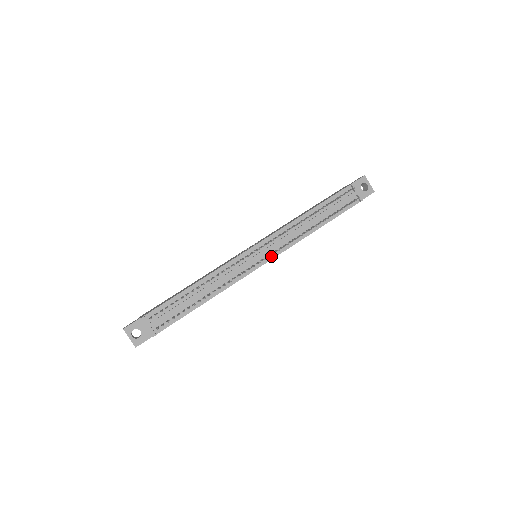
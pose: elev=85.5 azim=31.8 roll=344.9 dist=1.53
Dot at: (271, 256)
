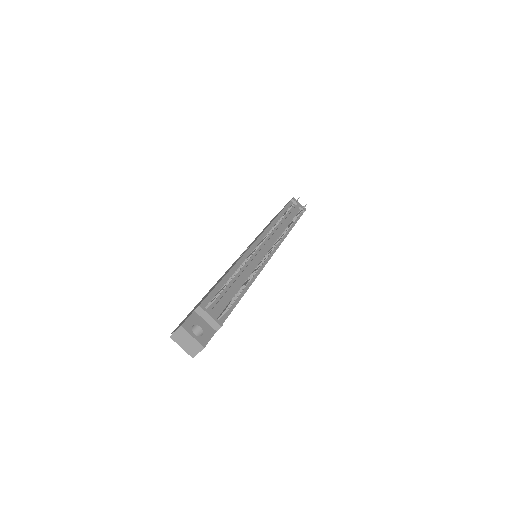
Dot at: occluded
